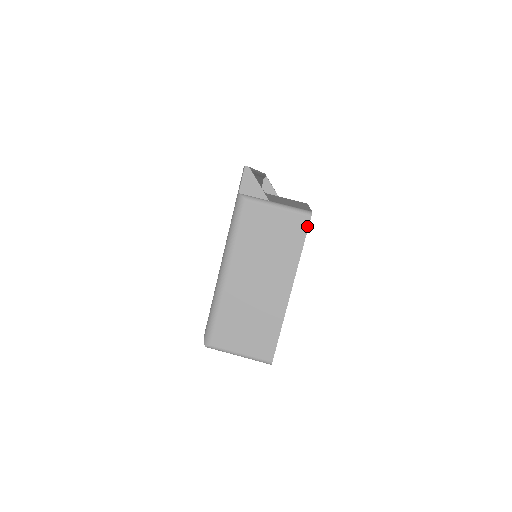
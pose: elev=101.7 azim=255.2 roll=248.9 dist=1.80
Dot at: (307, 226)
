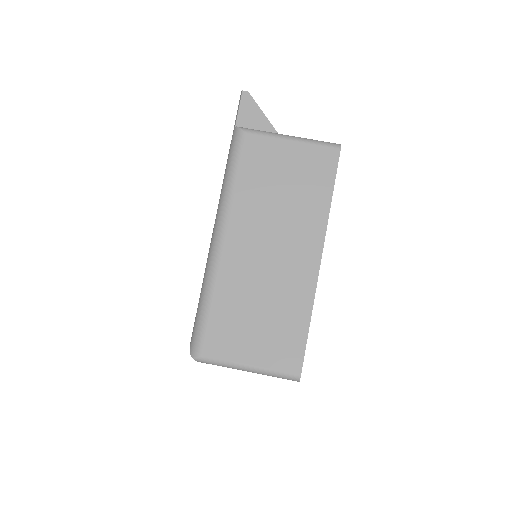
Dot at: (336, 162)
